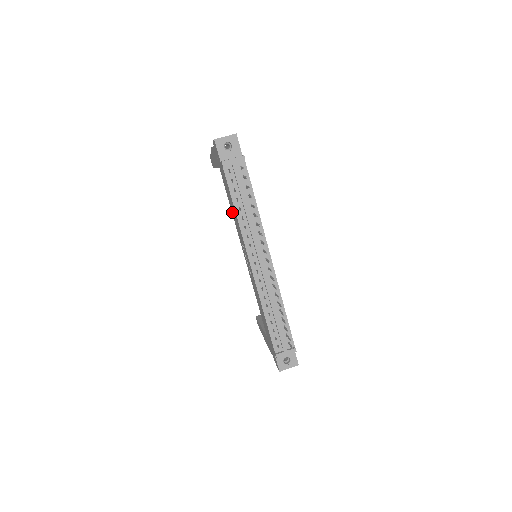
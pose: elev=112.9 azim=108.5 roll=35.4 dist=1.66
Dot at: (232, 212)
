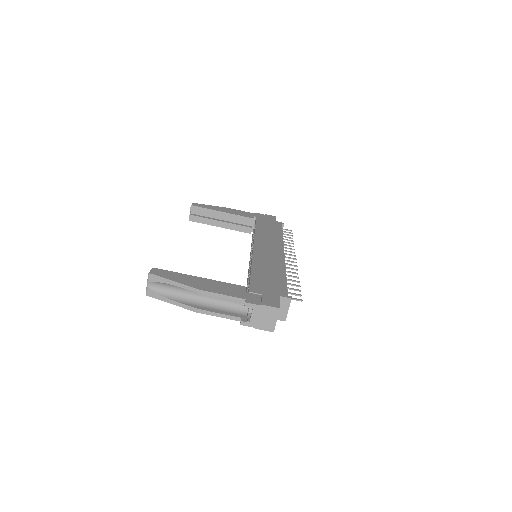
Dot at: occluded
